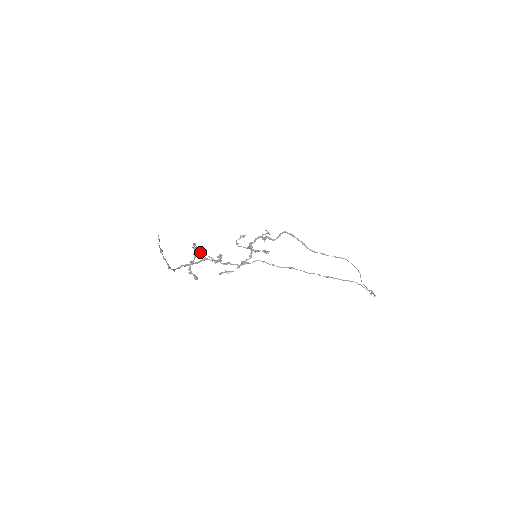
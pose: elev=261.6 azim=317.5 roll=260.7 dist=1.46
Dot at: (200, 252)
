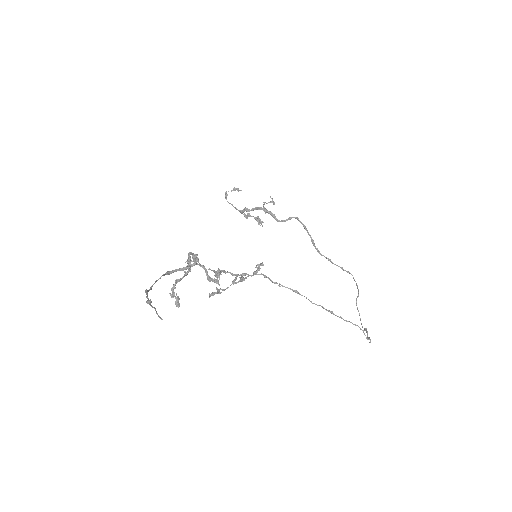
Dot at: (192, 256)
